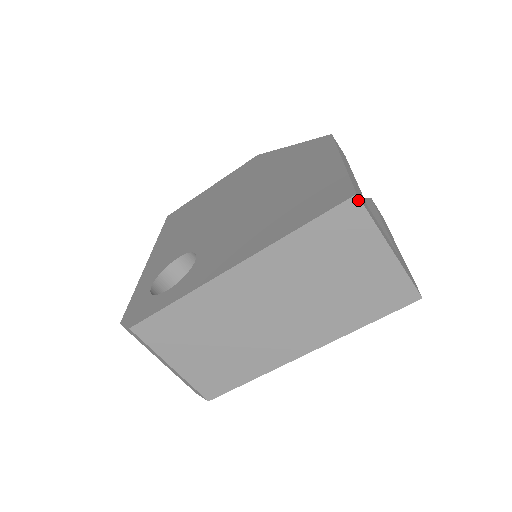
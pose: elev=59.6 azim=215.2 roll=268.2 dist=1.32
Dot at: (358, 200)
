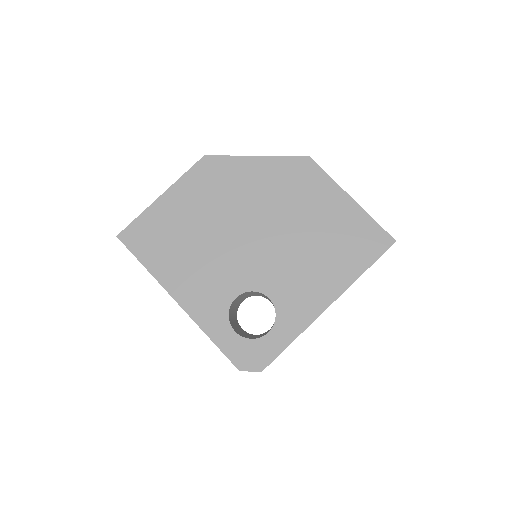
Dot at: occluded
